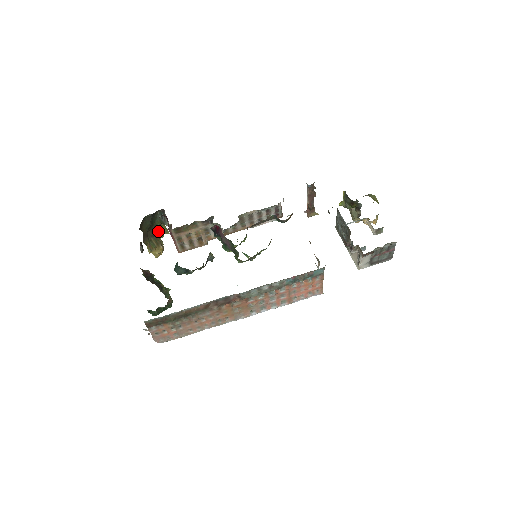
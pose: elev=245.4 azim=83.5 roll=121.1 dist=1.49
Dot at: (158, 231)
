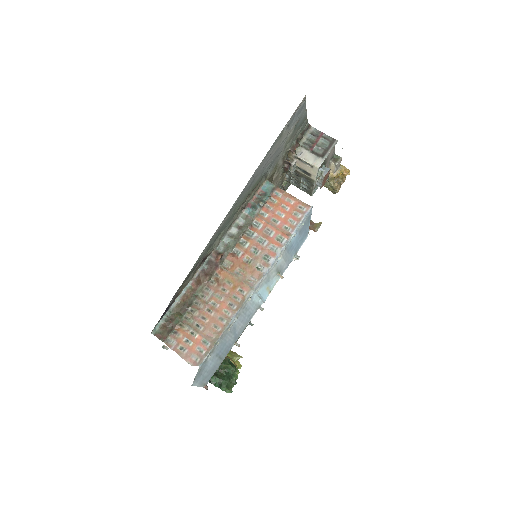
Dot at: occluded
